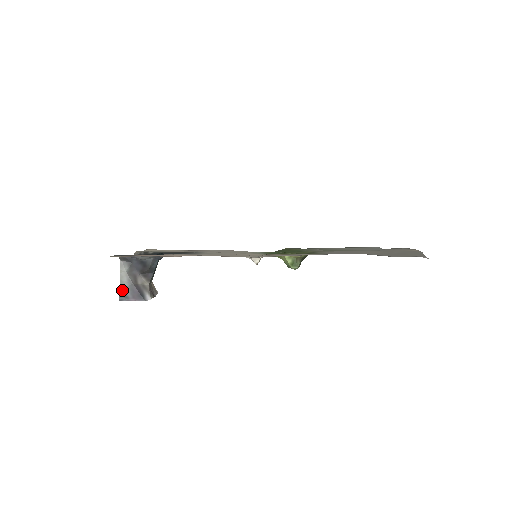
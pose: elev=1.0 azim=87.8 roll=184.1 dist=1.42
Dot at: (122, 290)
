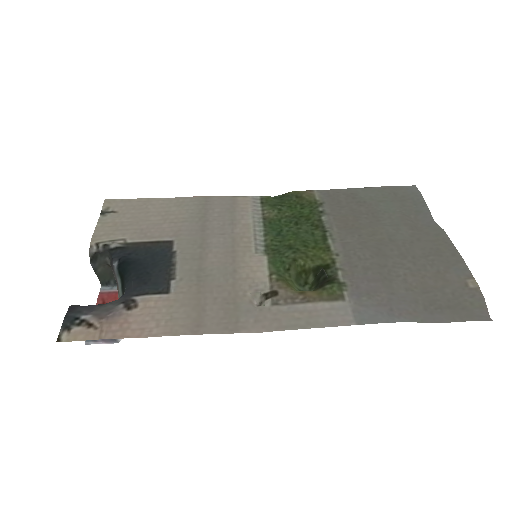
Dot at: occluded
